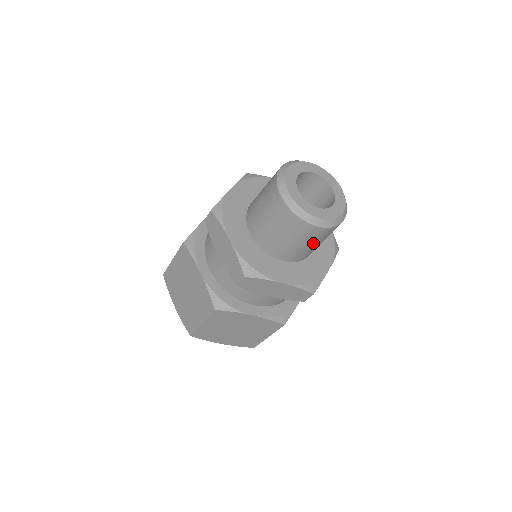
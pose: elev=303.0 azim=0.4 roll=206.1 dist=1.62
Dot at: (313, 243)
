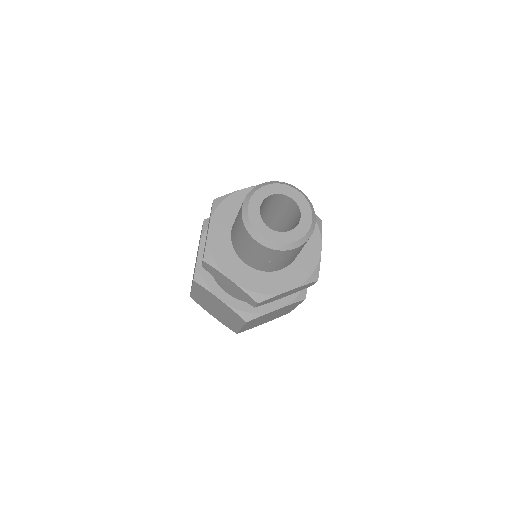
Dot at: (264, 258)
